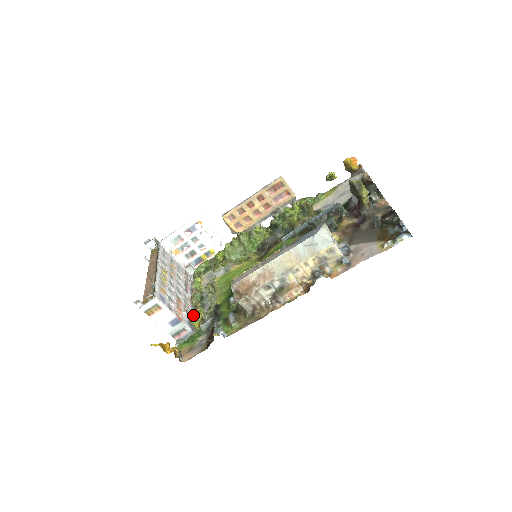
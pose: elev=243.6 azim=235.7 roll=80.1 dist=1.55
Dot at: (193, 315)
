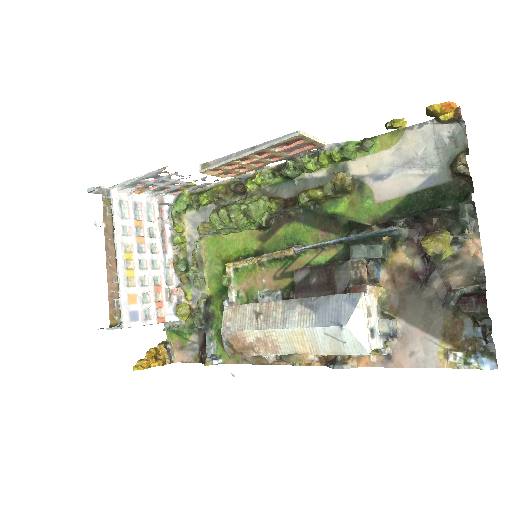
Dot at: (178, 312)
